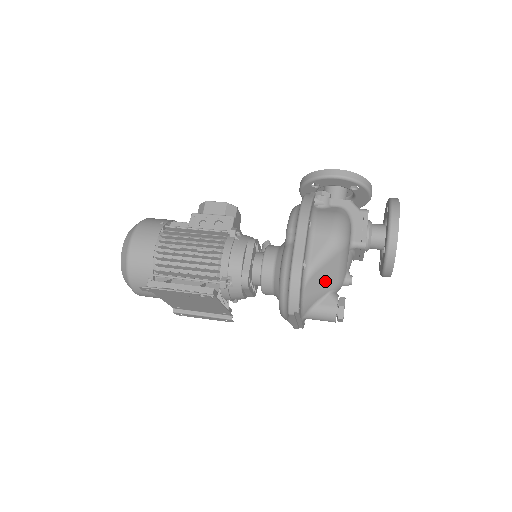
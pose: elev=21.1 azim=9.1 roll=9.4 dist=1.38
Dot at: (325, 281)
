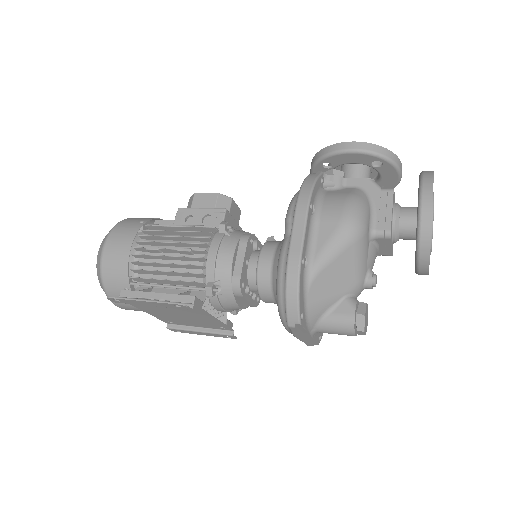
Dot at: (337, 282)
